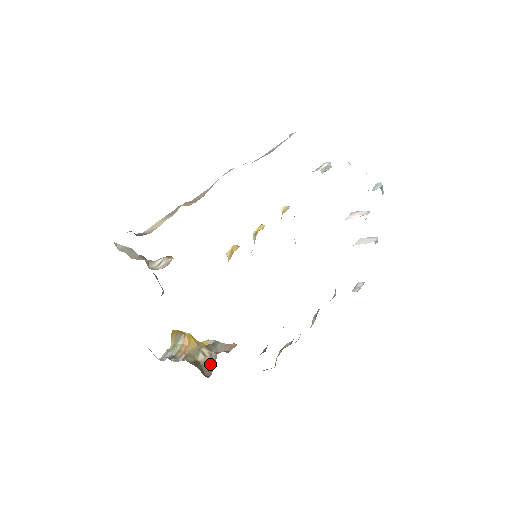
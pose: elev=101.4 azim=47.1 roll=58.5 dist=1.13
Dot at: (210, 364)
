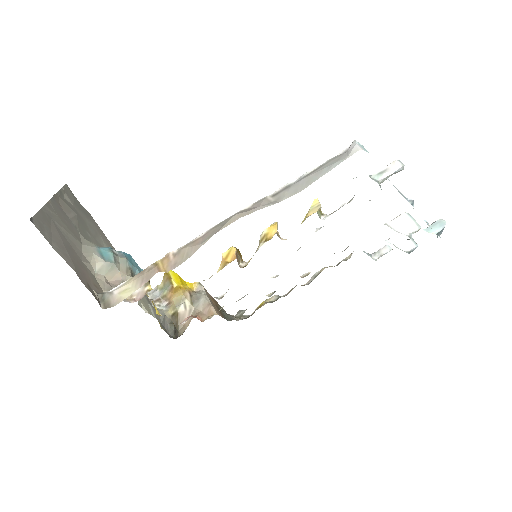
Dot at: occluded
